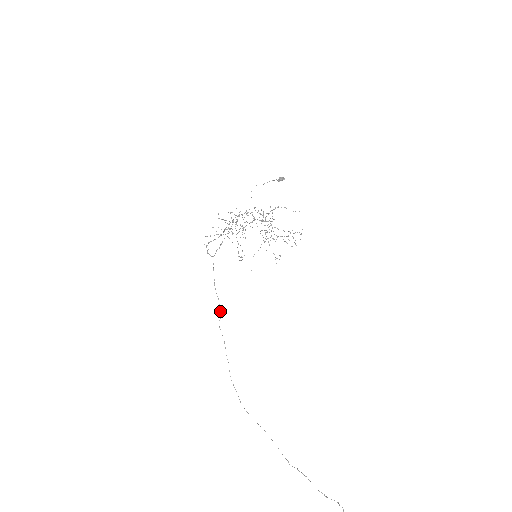
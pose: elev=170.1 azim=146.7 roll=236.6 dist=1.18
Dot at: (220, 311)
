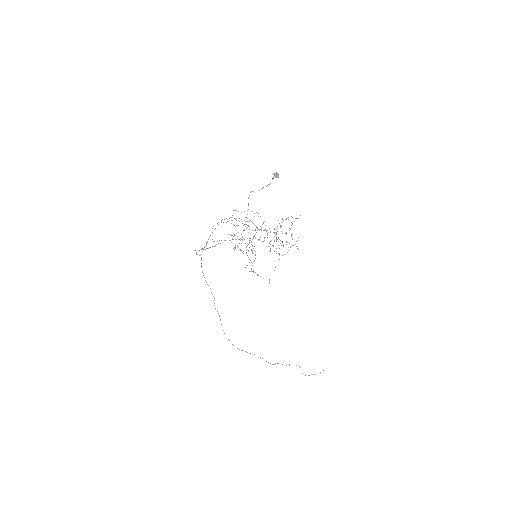
Dot at: occluded
